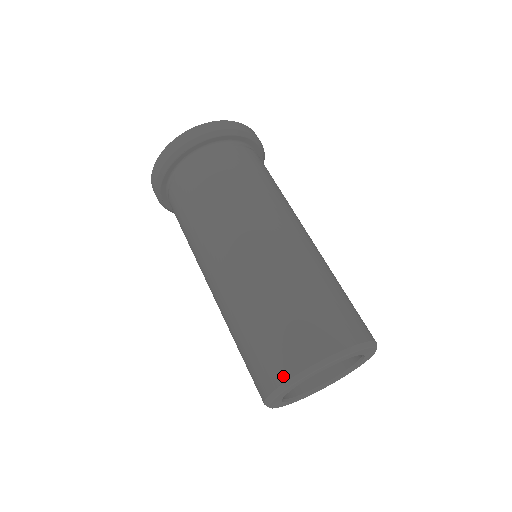
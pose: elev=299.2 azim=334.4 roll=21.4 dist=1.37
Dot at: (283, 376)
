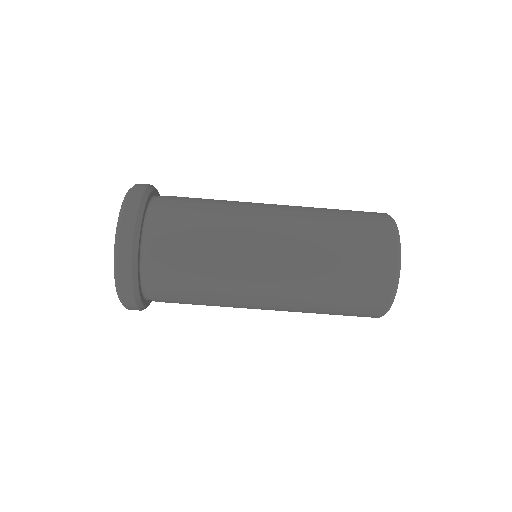
Dot at: (385, 303)
